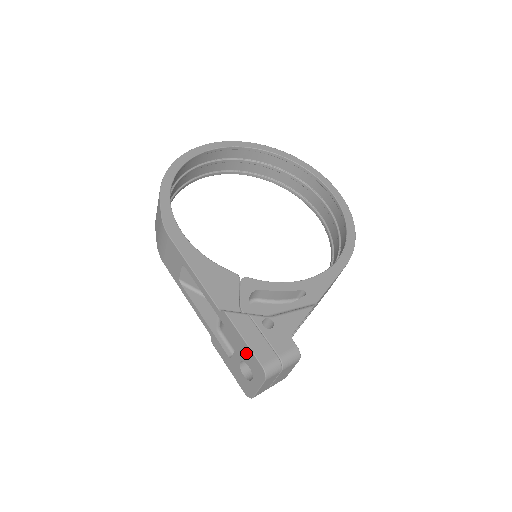
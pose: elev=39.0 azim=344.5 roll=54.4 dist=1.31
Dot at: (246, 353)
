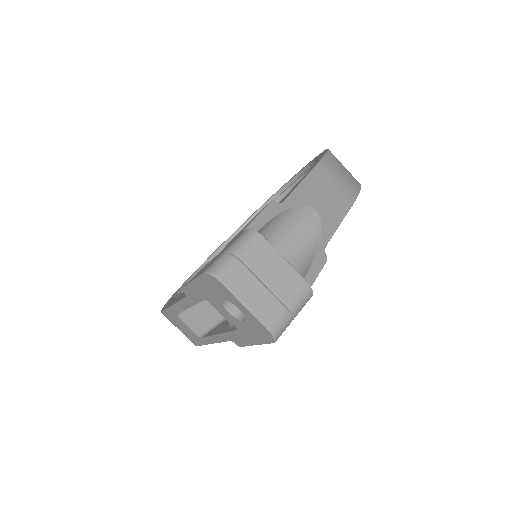
Dot at: (206, 290)
